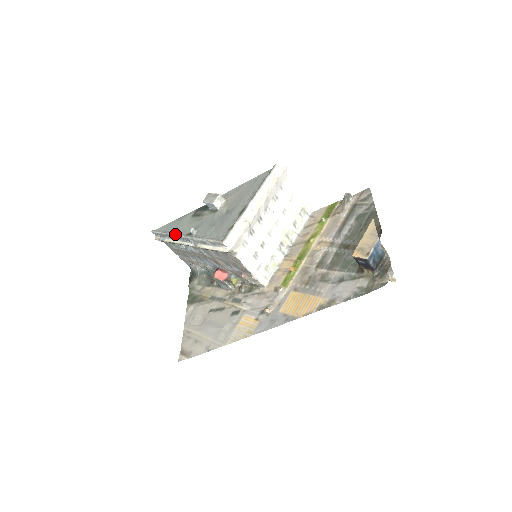
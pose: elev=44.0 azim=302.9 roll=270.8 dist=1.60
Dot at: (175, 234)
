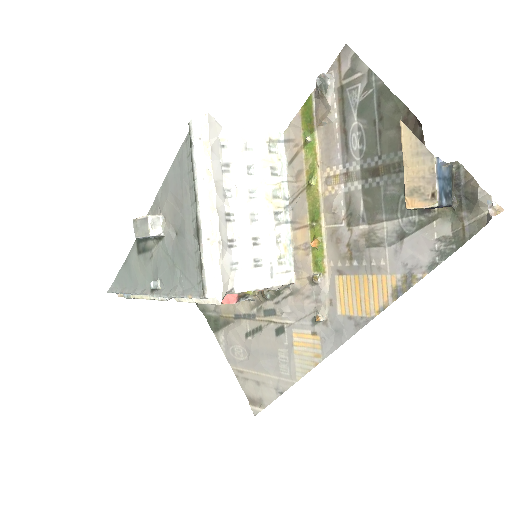
Dot at: (136, 293)
